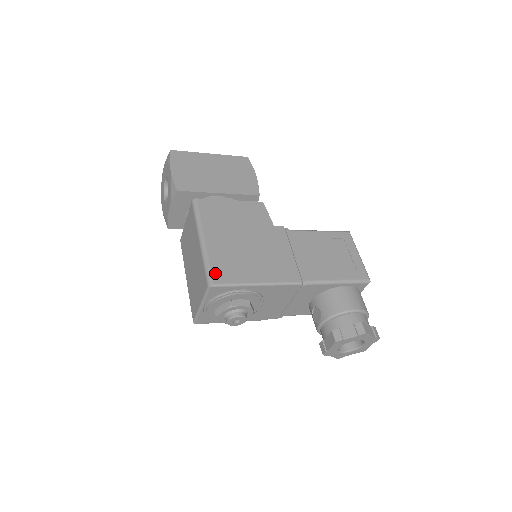
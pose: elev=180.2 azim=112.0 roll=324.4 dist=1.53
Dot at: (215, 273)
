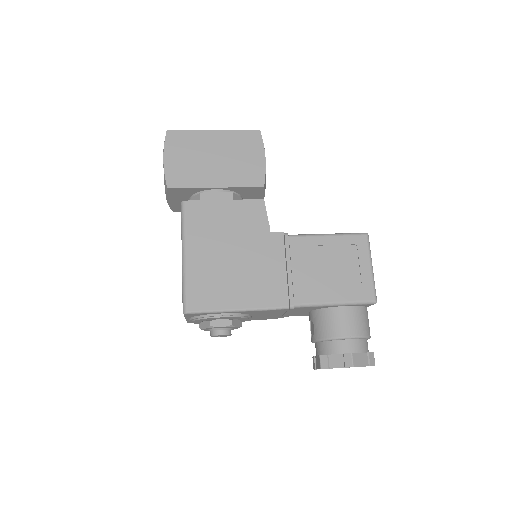
Dot at: (191, 298)
